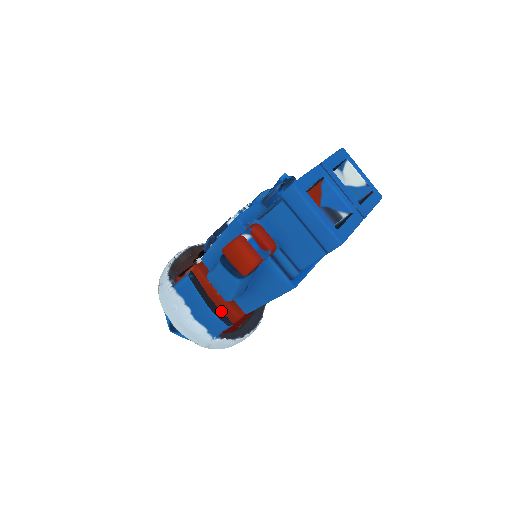
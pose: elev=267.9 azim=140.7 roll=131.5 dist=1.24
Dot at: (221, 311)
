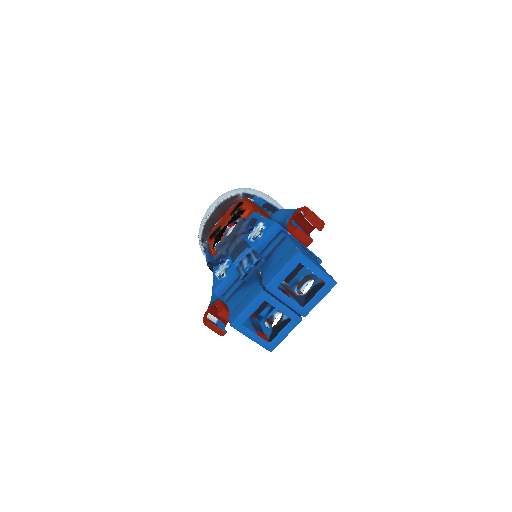
Dot at: occluded
